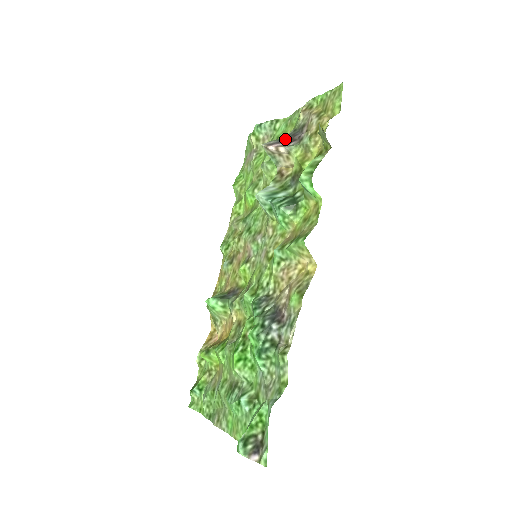
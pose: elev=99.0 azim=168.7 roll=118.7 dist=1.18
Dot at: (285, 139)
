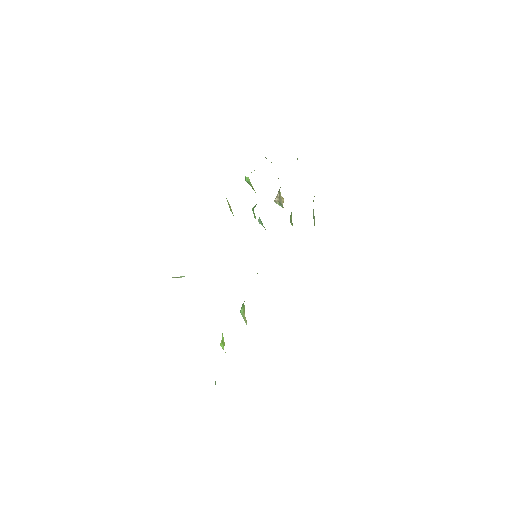
Dot at: occluded
